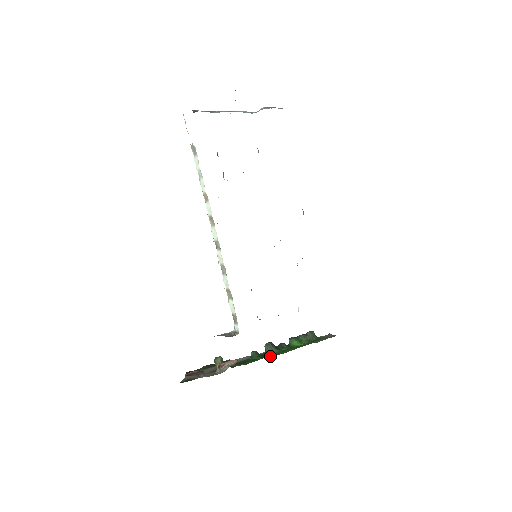
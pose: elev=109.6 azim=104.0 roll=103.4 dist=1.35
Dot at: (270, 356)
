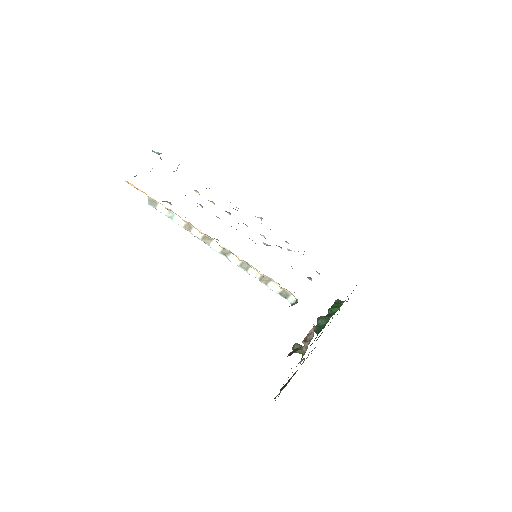
Dot at: occluded
